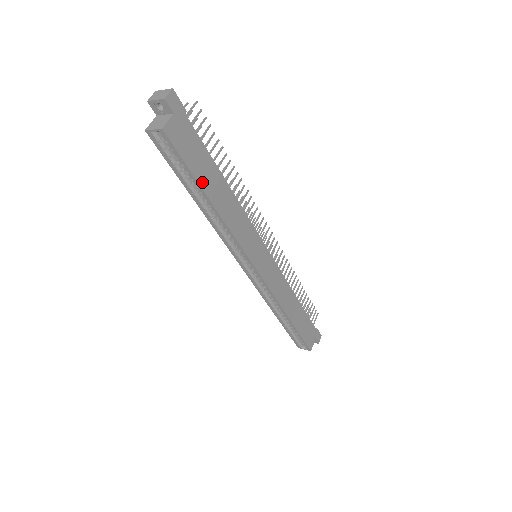
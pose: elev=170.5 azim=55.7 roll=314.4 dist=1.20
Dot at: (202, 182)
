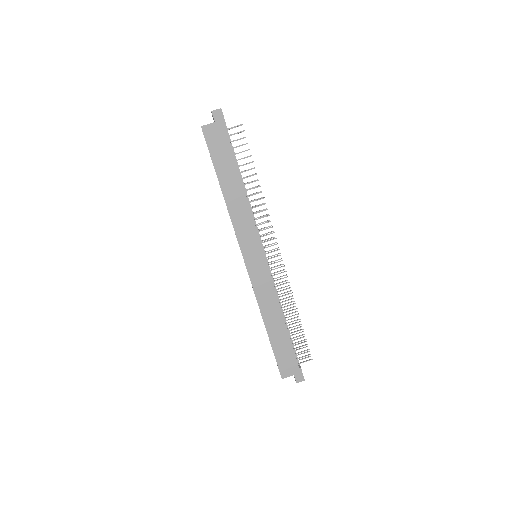
Dot at: (219, 172)
